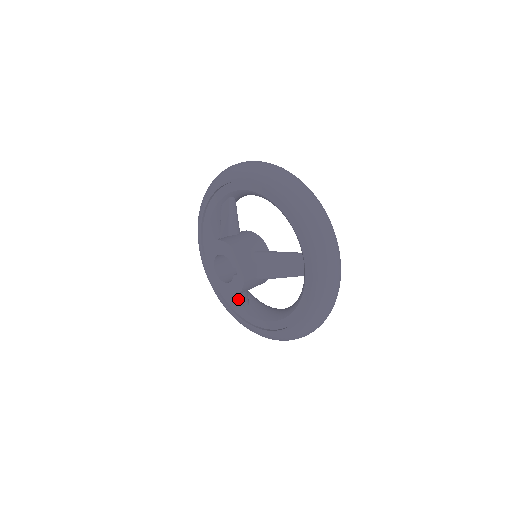
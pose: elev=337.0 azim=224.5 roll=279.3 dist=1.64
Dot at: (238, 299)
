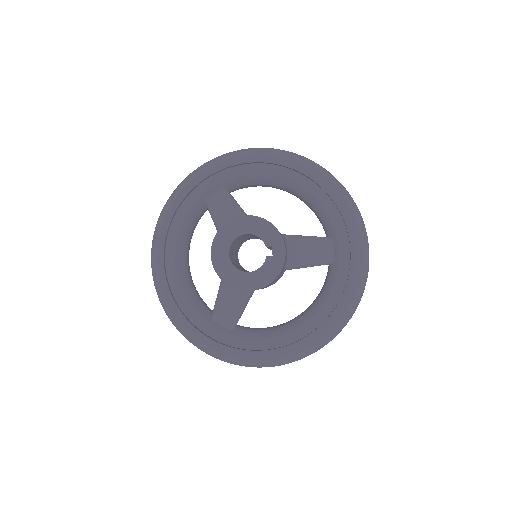
Dot at: (225, 318)
